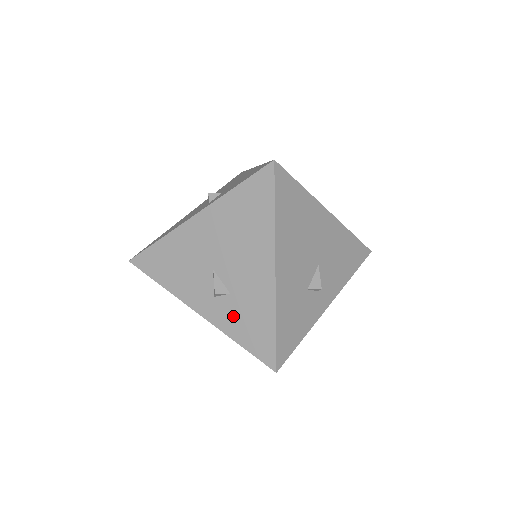
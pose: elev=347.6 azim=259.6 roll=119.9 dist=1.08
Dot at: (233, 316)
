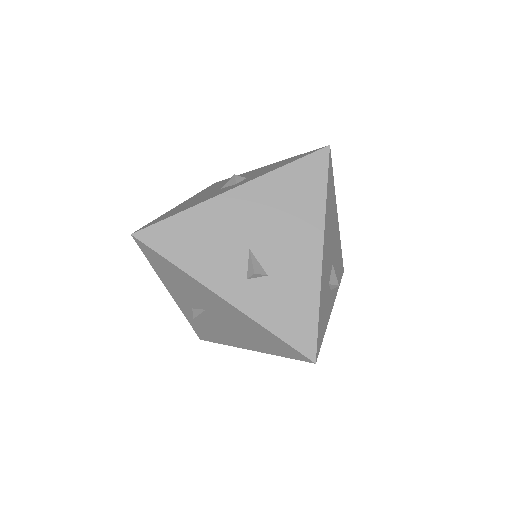
Dot at: (269, 301)
